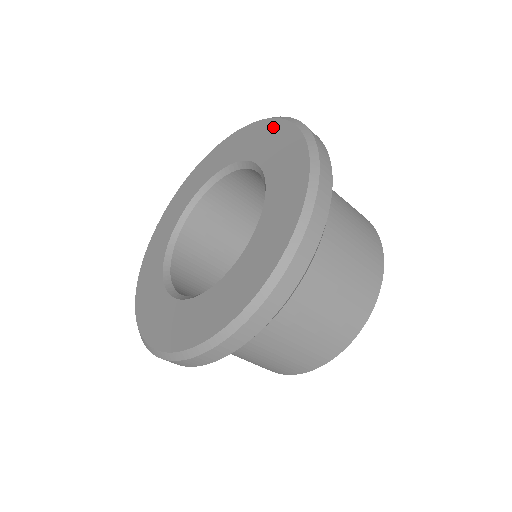
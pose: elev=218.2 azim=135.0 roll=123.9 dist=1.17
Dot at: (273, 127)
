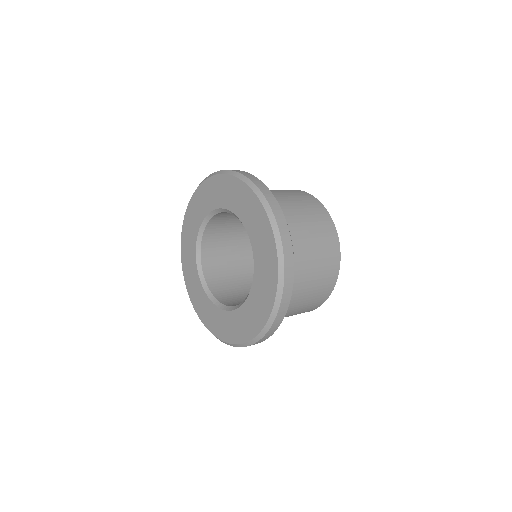
Dot at: (263, 220)
